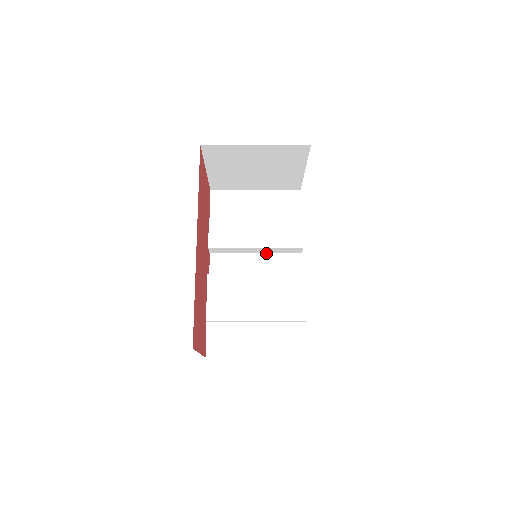
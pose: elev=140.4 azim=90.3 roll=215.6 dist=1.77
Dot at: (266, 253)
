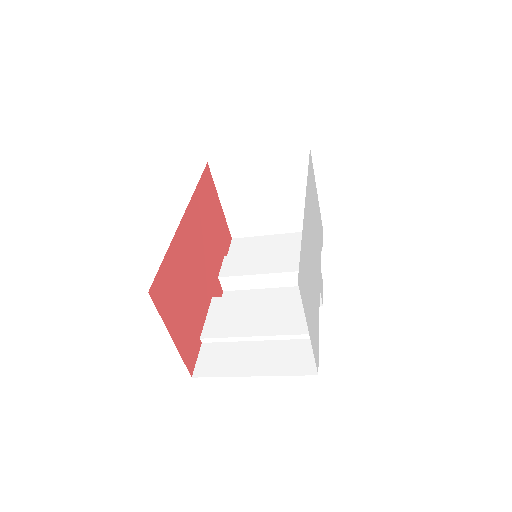
Dot at: (283, 287)
